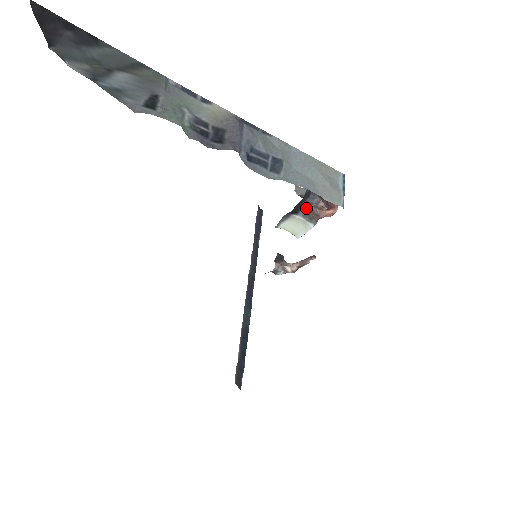
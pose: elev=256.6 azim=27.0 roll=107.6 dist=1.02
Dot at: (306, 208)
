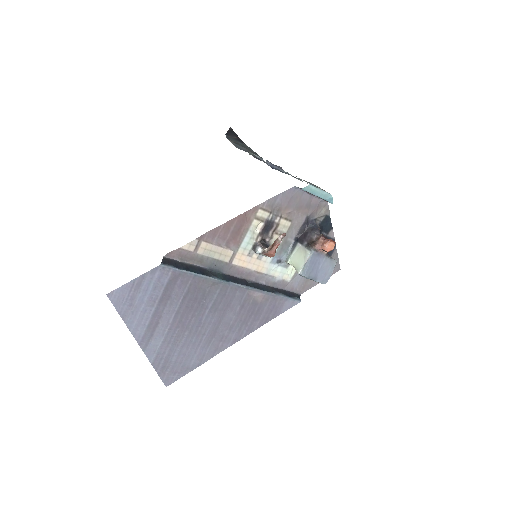
Dot at: (310, 241)
